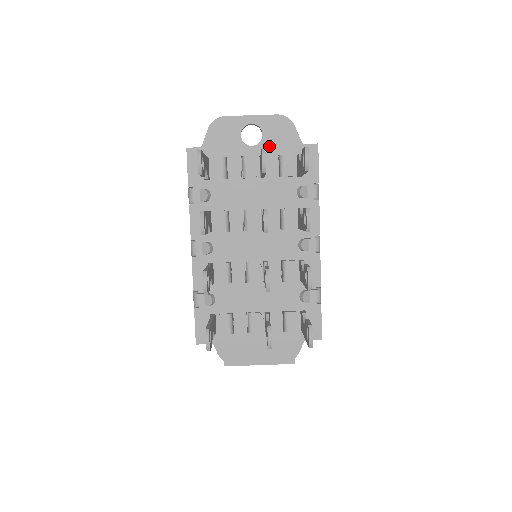
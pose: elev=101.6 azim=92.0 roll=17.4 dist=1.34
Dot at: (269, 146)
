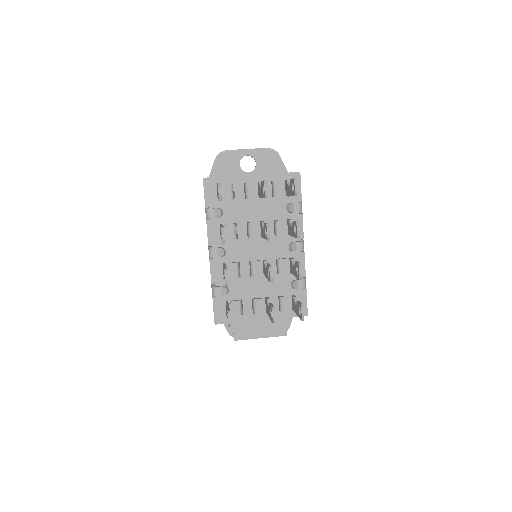
Dot at: (264, 175)
